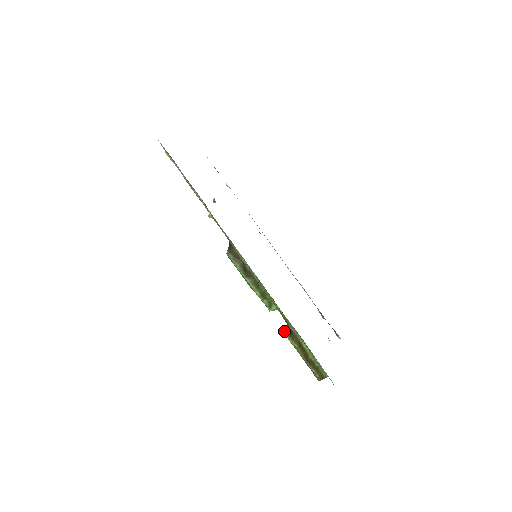
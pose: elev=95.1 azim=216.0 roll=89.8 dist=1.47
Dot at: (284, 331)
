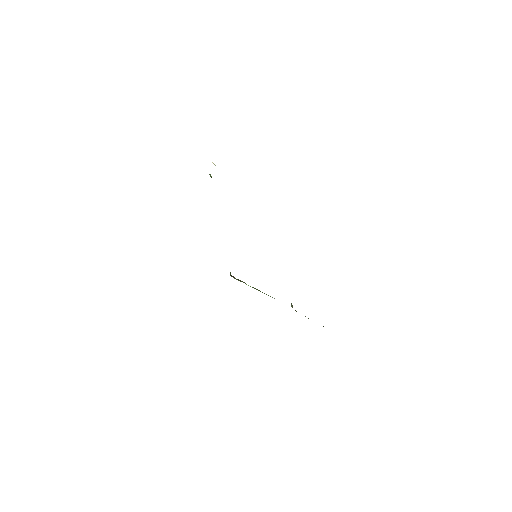
Dot at: (291, 306)
